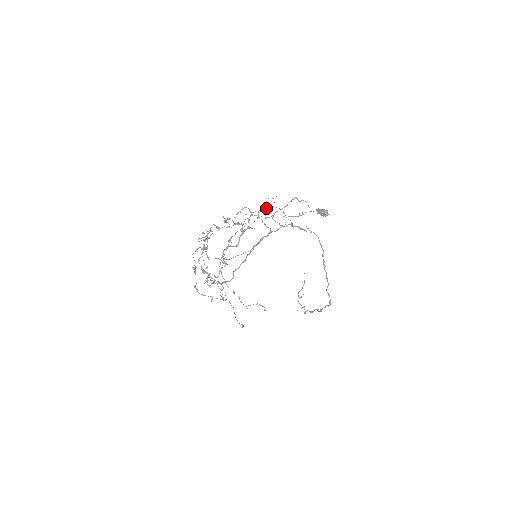
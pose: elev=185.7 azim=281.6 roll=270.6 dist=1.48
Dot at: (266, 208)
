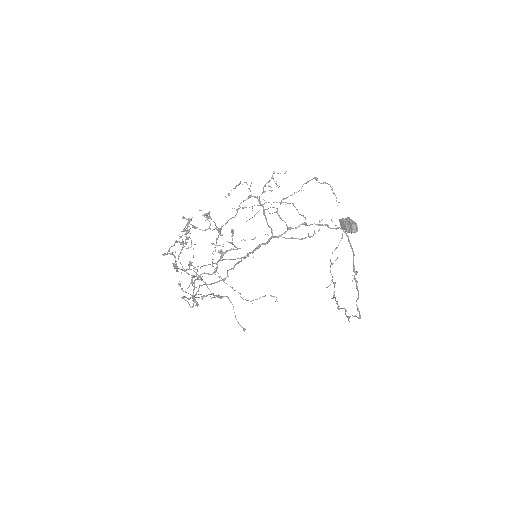
Dot at: occluded
